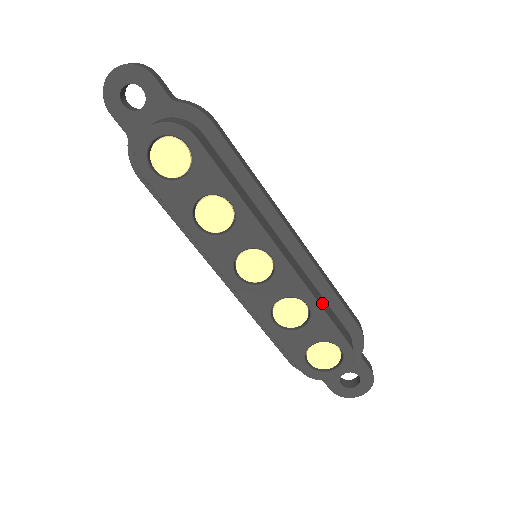
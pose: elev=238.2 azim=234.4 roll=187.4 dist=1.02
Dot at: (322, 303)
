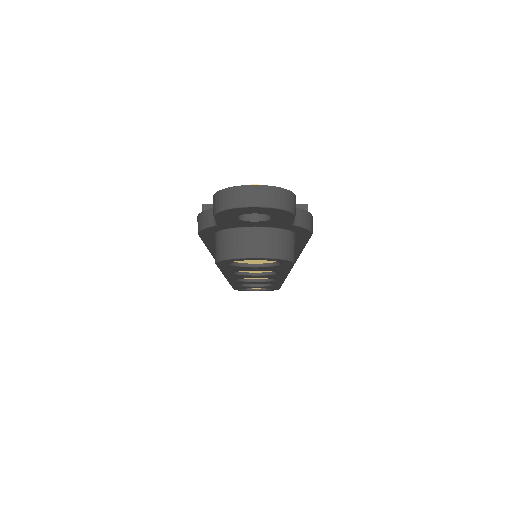
Dot at: occluded
